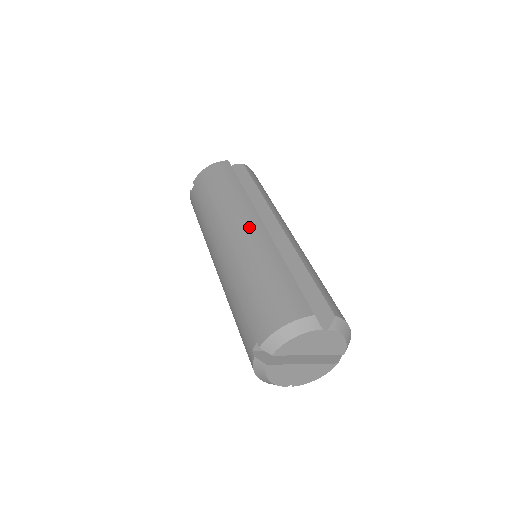
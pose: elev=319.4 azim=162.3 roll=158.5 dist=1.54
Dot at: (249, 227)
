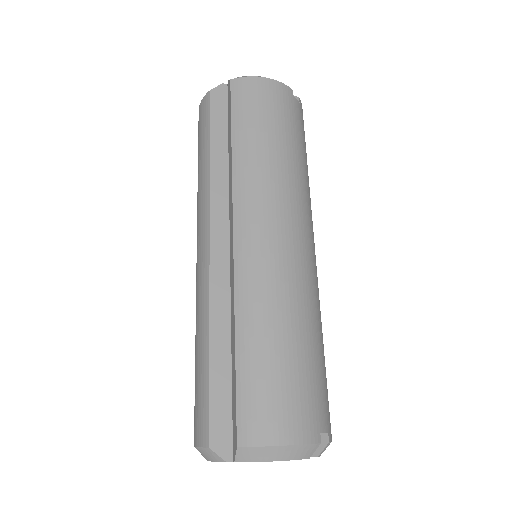
Dot at: (199, 256)
